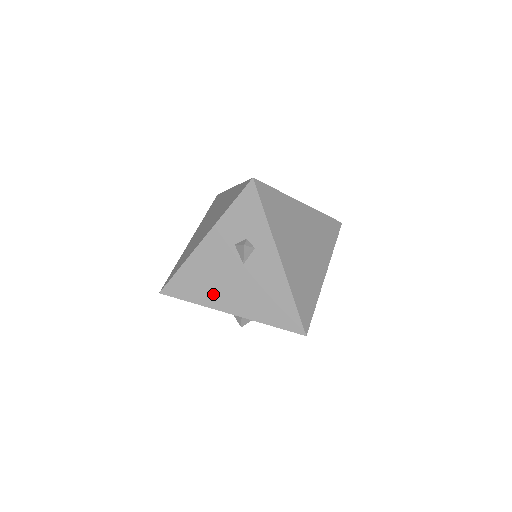
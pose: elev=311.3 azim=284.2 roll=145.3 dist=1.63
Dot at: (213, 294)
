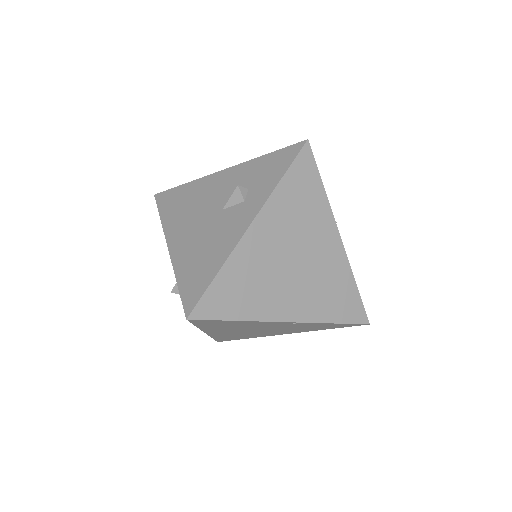
Dot at: (178, 221)
